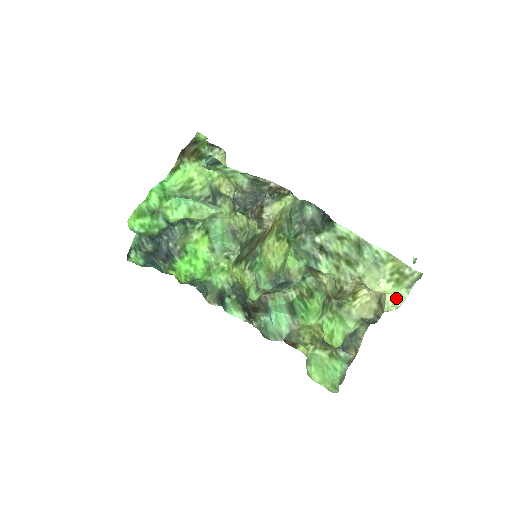
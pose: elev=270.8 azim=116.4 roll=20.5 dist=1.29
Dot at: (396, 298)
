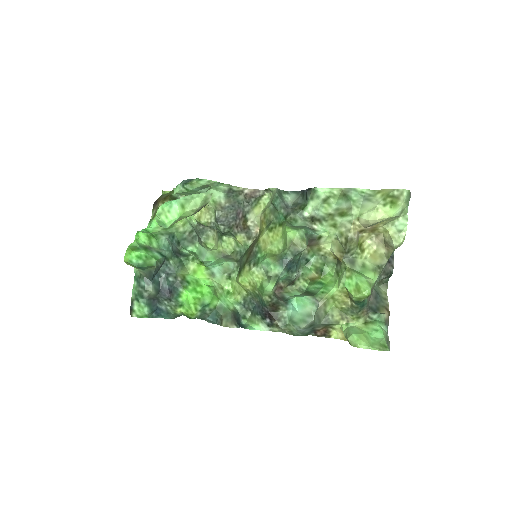
Dot at: (398, 230)
